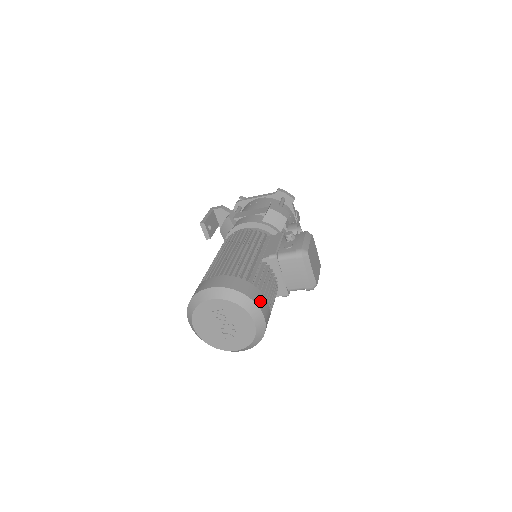
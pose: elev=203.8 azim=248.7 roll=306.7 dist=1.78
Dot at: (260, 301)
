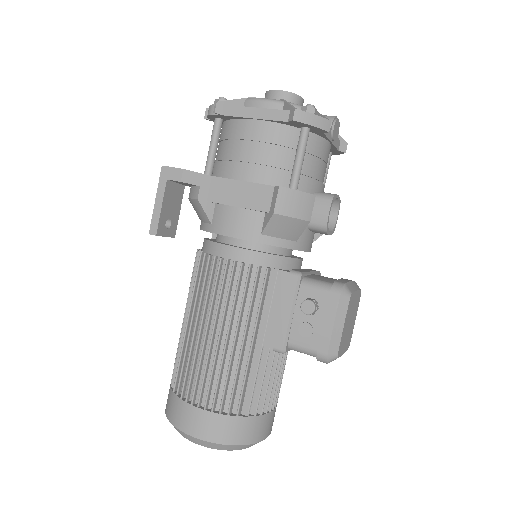
Dot at: (261, 430)
